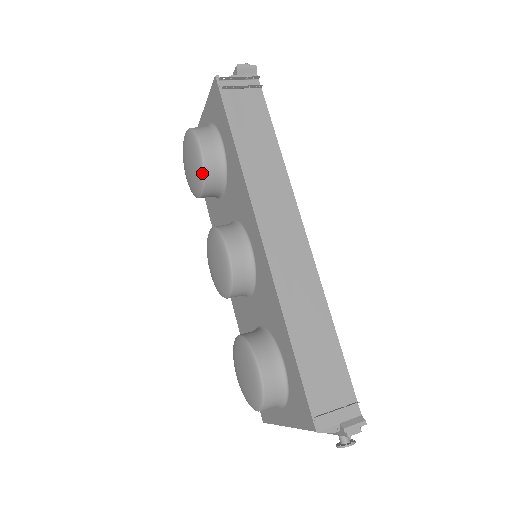
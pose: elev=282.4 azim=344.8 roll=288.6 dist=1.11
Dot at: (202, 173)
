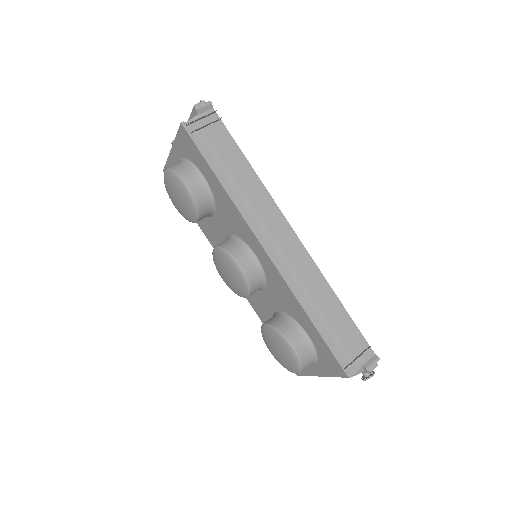
Dot at: (195, 206)
